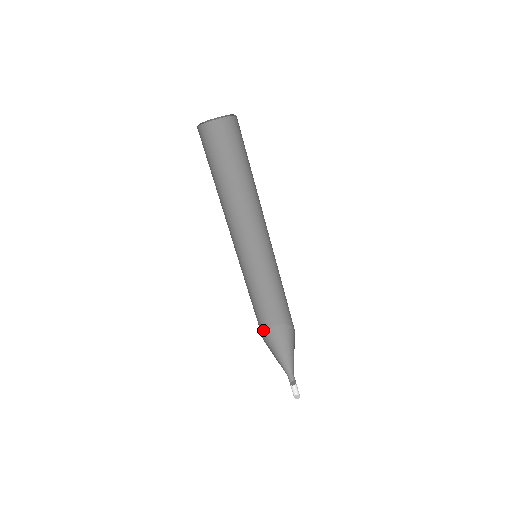
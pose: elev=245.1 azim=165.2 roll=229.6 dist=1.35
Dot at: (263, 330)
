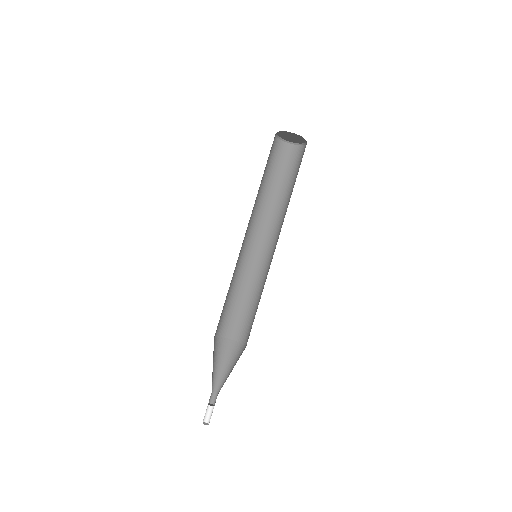
Dot at: (219, 333)
